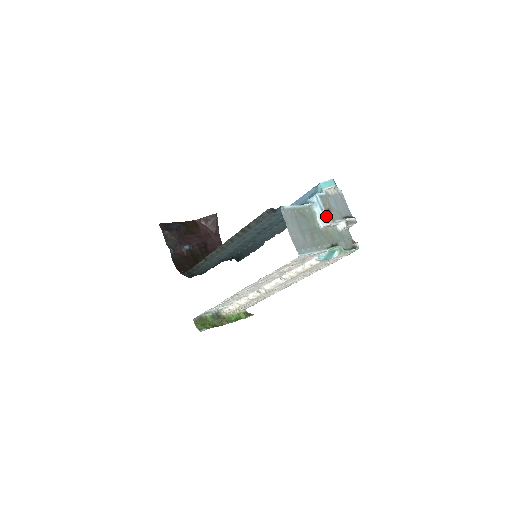
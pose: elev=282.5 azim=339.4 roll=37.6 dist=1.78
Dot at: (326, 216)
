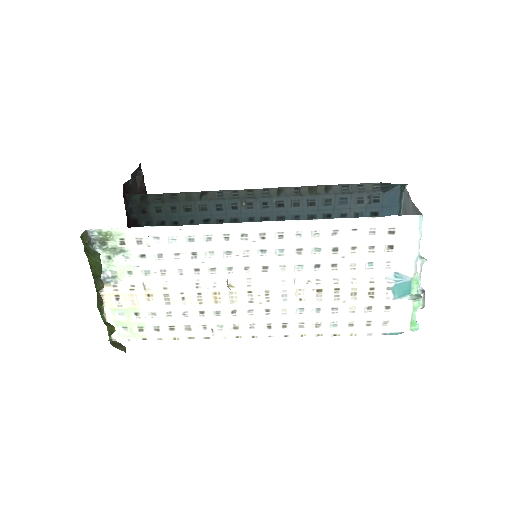
Dot at: occluded
